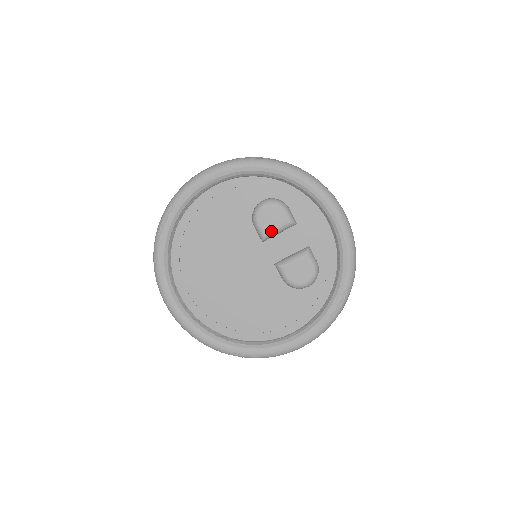
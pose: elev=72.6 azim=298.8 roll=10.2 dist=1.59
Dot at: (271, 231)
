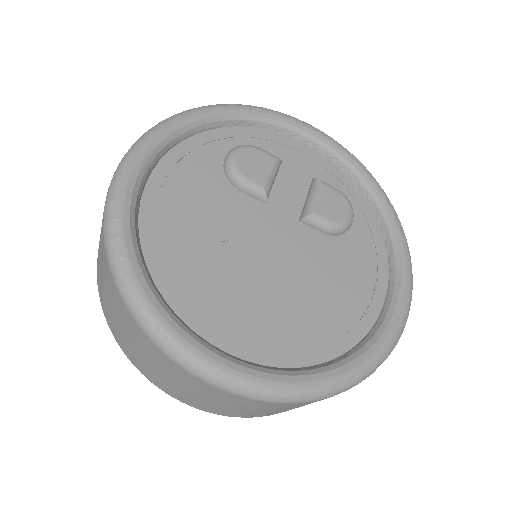
Dot at: (267, 179)
